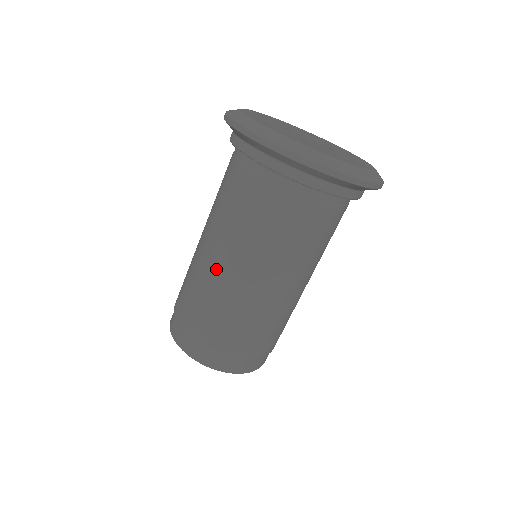
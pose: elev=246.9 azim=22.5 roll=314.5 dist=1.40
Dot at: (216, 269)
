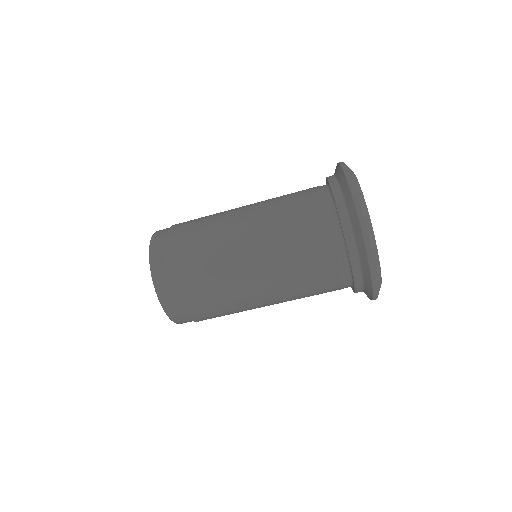
Dot at: (250, 287)
